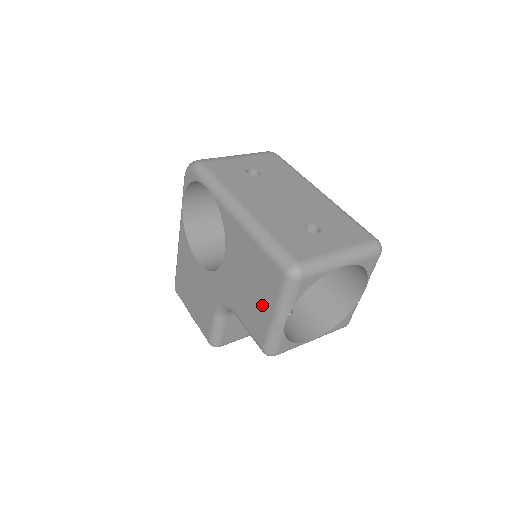
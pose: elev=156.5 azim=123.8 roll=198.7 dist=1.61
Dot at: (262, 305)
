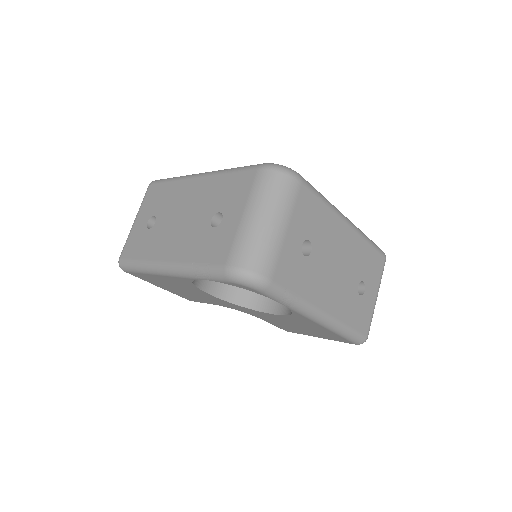
Dot at: (310, 334)
